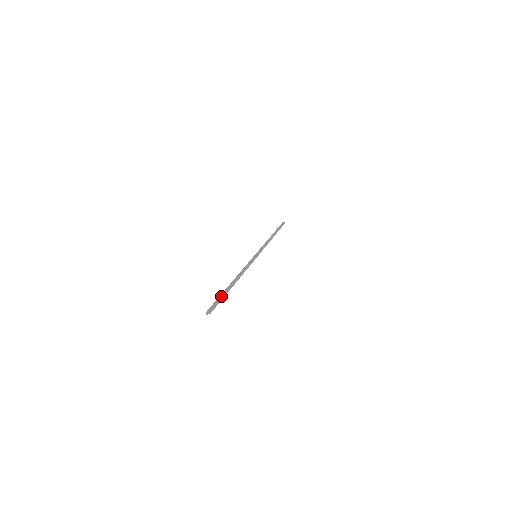
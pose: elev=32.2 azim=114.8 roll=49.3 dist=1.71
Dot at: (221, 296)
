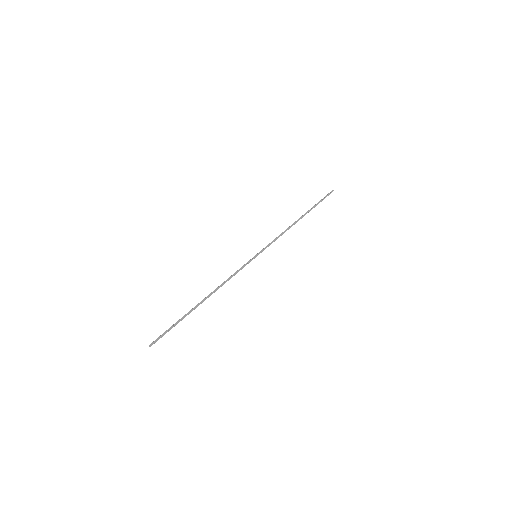
Dot at: occluded
